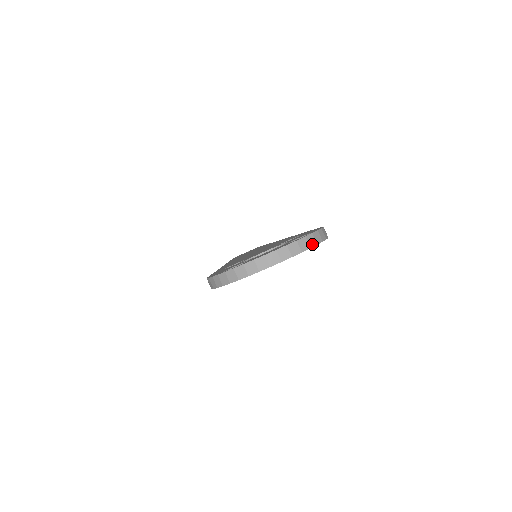
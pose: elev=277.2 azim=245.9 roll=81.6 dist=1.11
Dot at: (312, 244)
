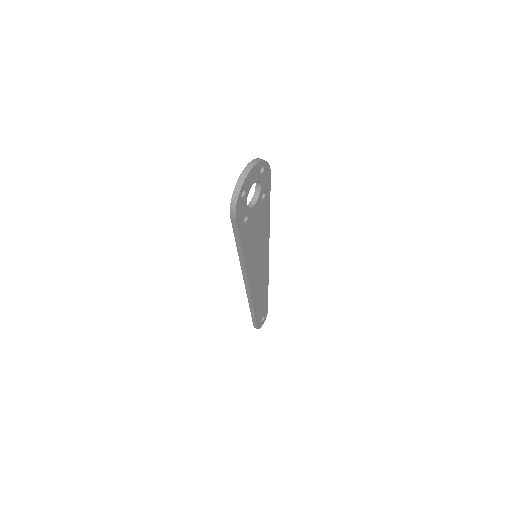
Dot at: (262, 160)
